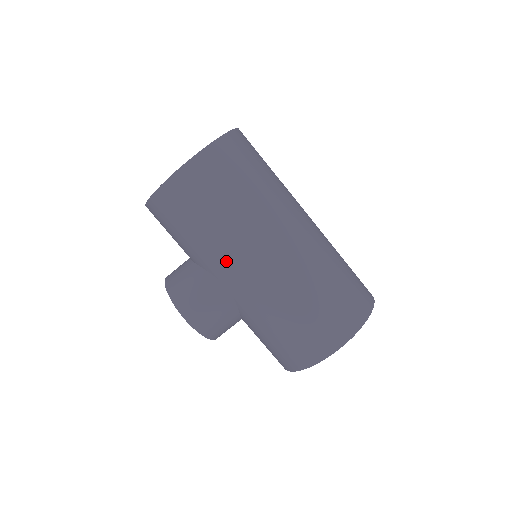
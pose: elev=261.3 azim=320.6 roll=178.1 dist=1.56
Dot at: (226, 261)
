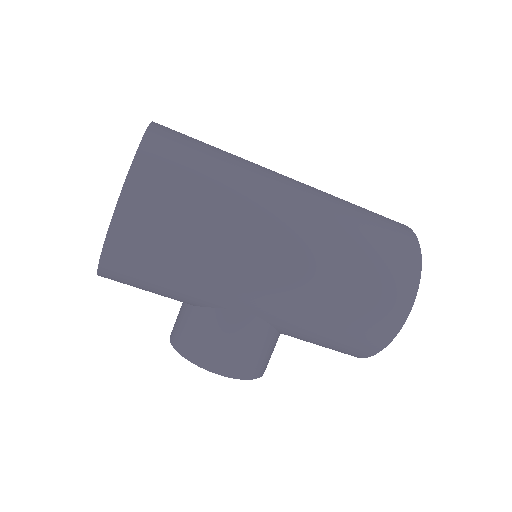
Dot at: (234, 286)
